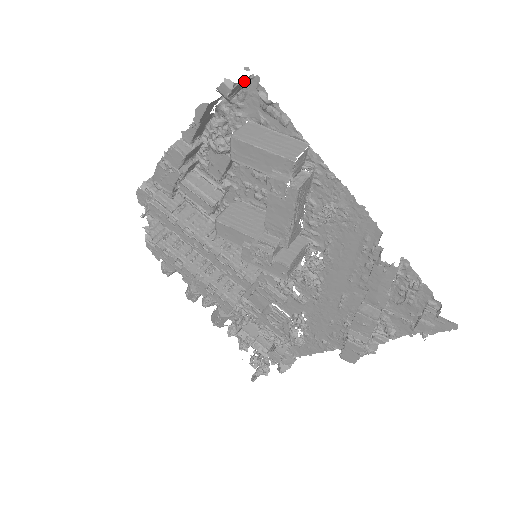
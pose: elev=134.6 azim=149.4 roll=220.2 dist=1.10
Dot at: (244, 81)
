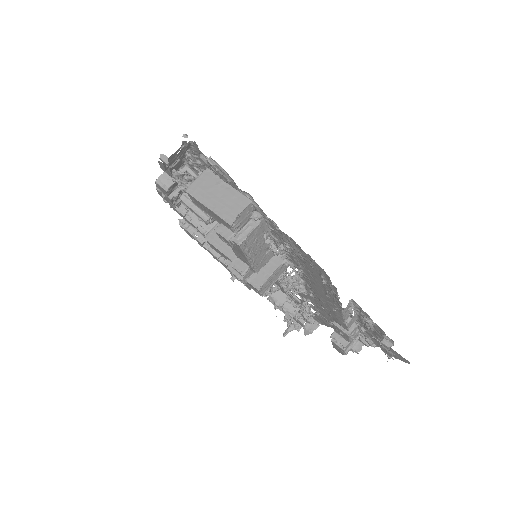
Dot at: (184, 148)
